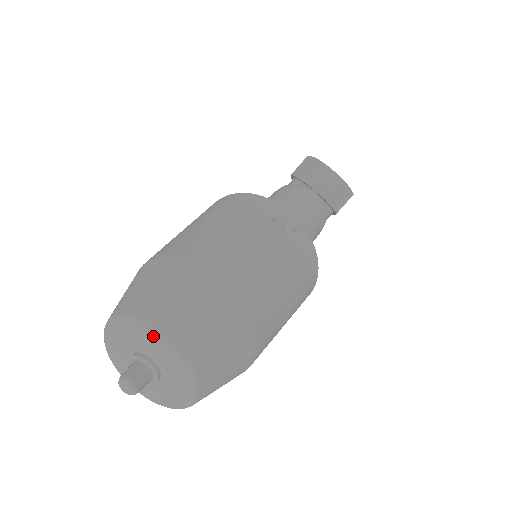
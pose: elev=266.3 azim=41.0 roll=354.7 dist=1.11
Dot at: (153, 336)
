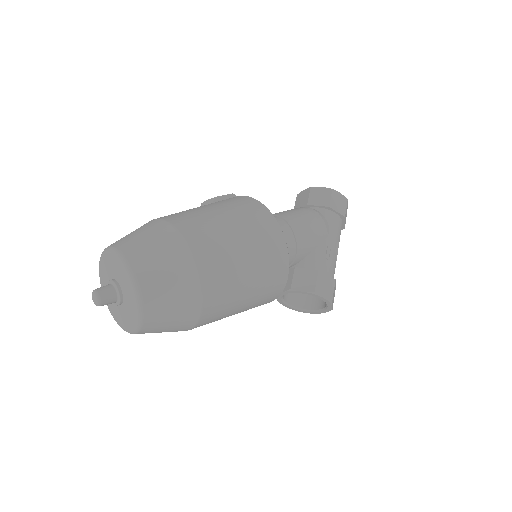
Dot at: (102, 258)
